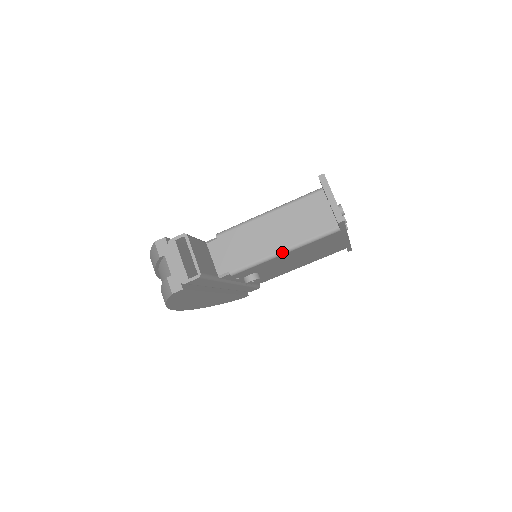
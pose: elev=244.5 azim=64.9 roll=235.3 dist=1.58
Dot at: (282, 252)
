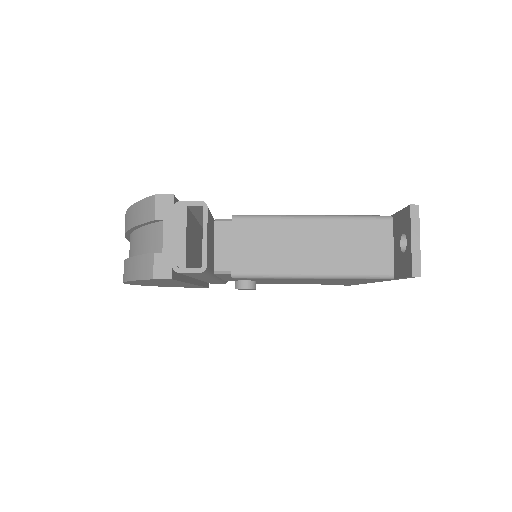
Dot at: (311, 275)
